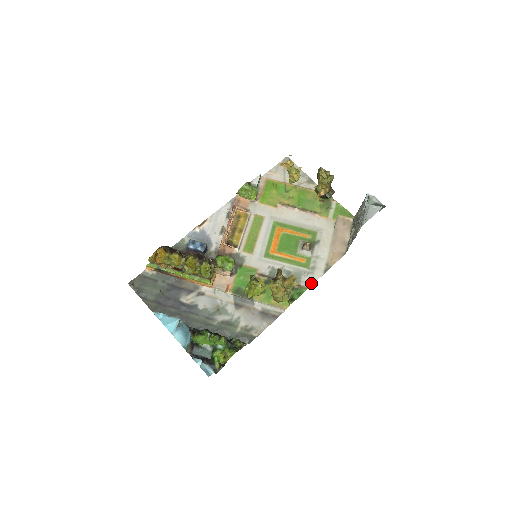
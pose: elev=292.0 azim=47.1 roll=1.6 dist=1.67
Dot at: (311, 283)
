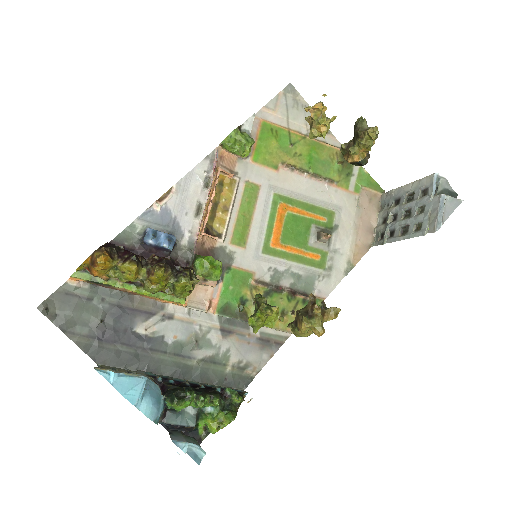
Dot at: (328, 291)
